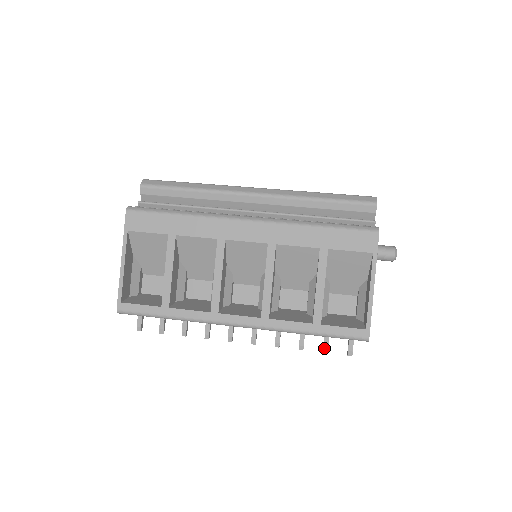
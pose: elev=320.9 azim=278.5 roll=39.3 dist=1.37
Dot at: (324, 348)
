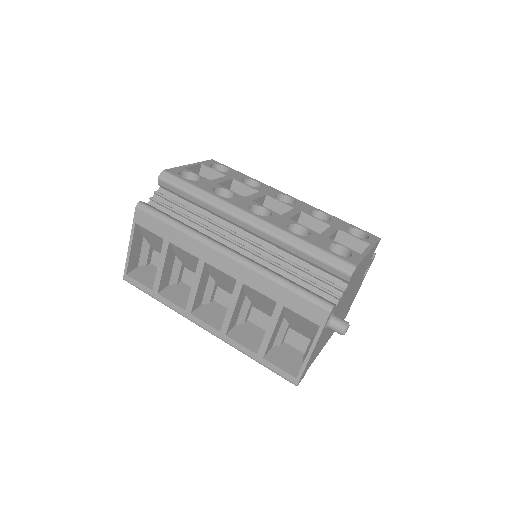
Dot at: occluded
